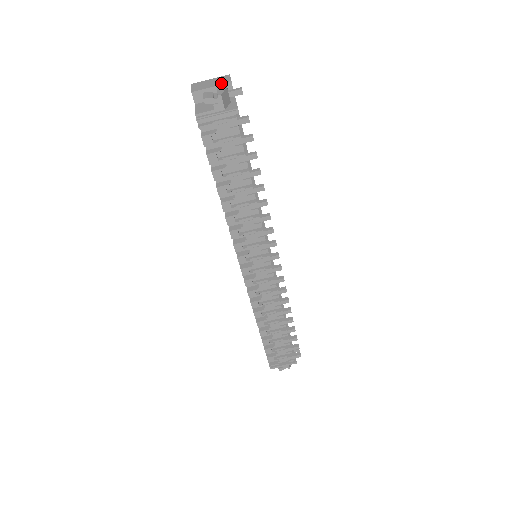
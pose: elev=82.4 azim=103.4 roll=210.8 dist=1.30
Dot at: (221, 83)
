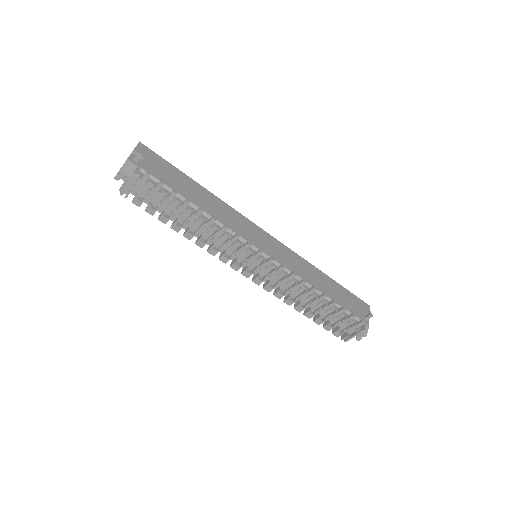
Dot at: occluded
